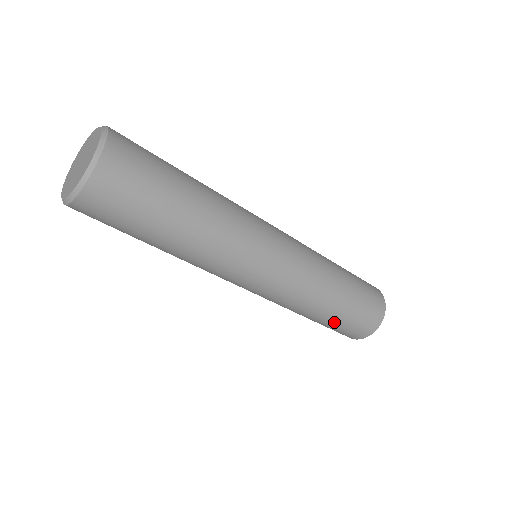
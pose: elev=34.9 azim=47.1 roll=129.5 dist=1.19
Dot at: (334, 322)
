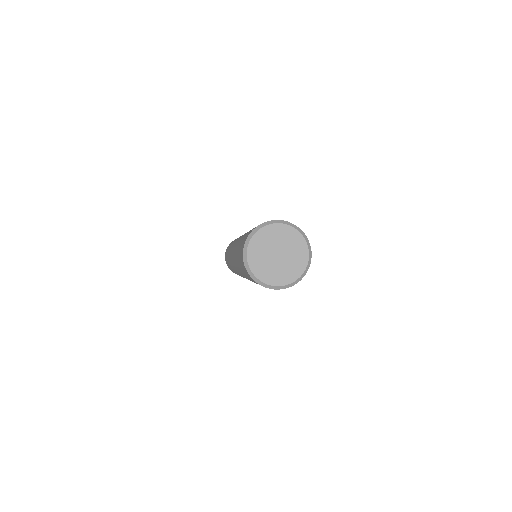
Dot at: occluded
